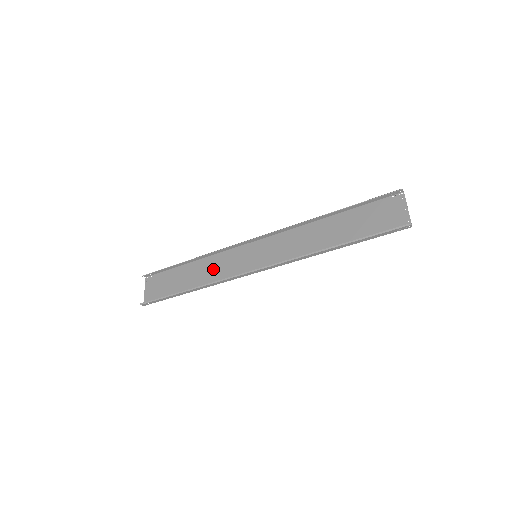
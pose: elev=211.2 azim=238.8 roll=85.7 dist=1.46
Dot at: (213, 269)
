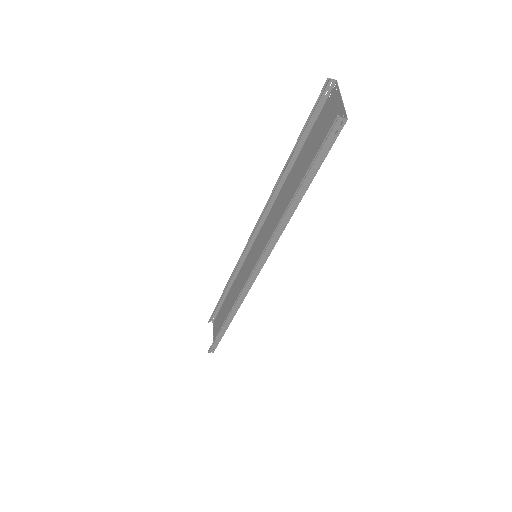
Dot at: (238, 289)
